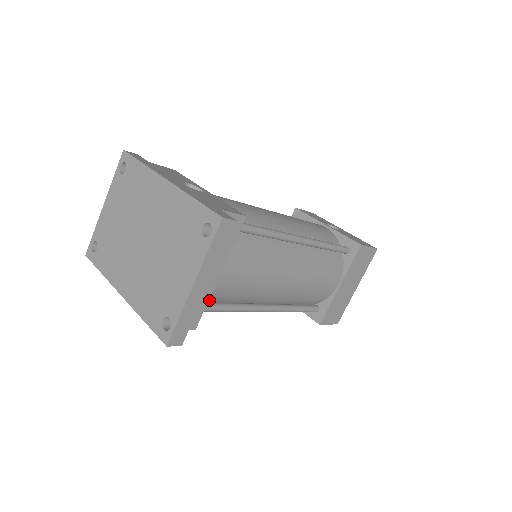
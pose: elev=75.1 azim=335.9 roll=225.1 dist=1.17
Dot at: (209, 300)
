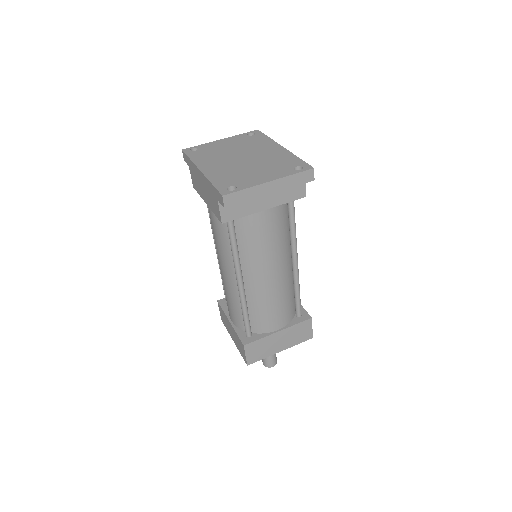
Dot at: (235, 226)
